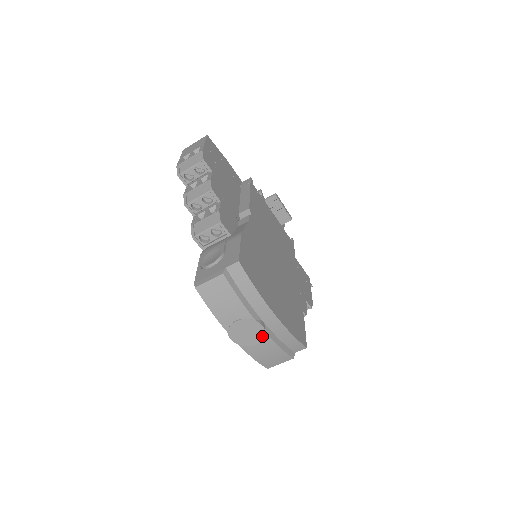
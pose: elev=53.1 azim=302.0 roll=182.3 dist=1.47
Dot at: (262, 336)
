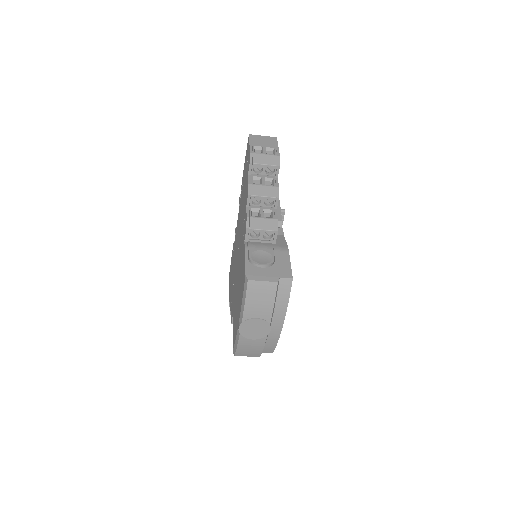
Dot at: (263, 336)
